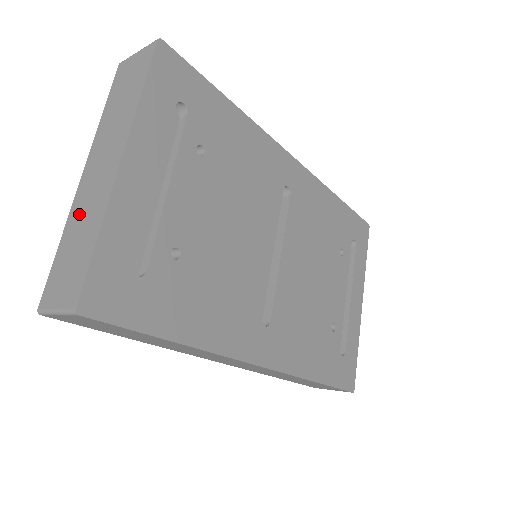
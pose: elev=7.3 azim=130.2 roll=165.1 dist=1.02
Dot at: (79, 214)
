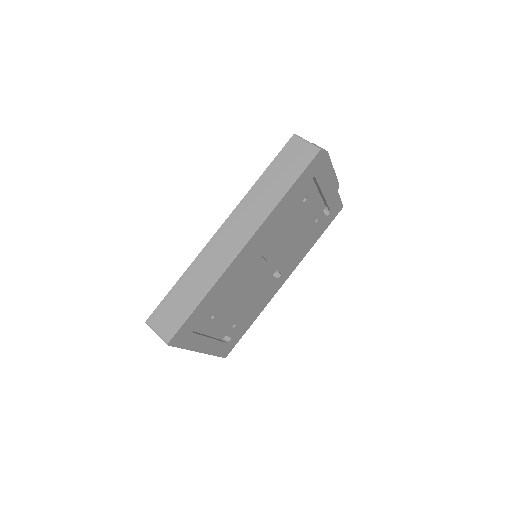
Dot at: occluded
